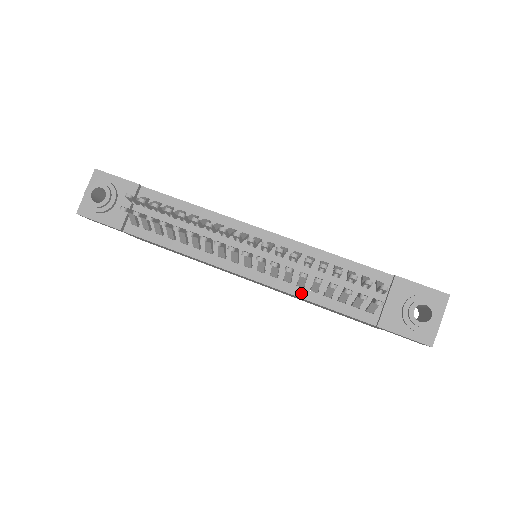
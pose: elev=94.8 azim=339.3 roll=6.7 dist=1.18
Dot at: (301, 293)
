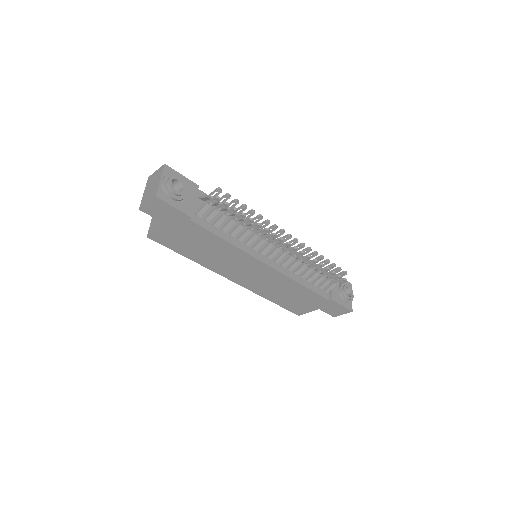
Dot at: (296, 279)
